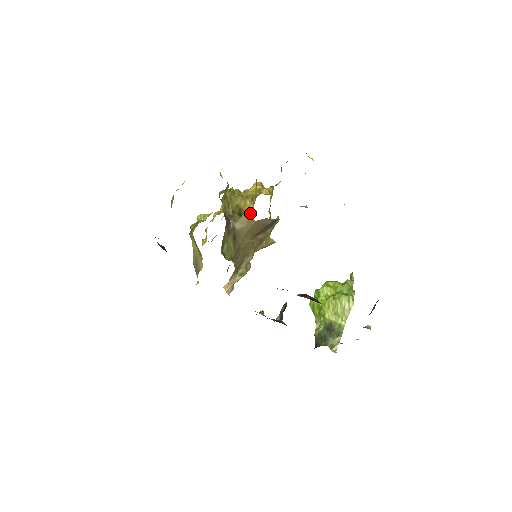
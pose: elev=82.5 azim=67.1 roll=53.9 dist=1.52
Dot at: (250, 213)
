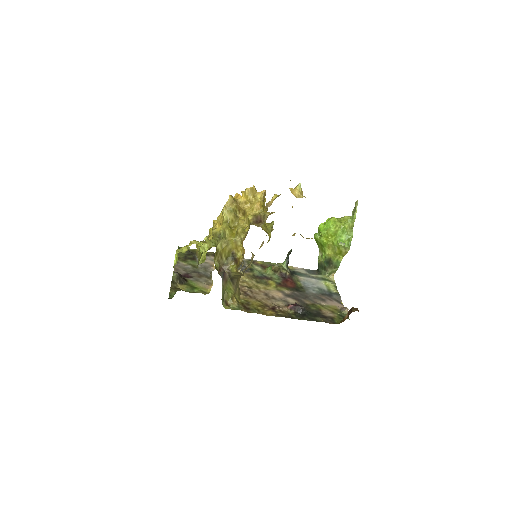
Dot at: occluded
